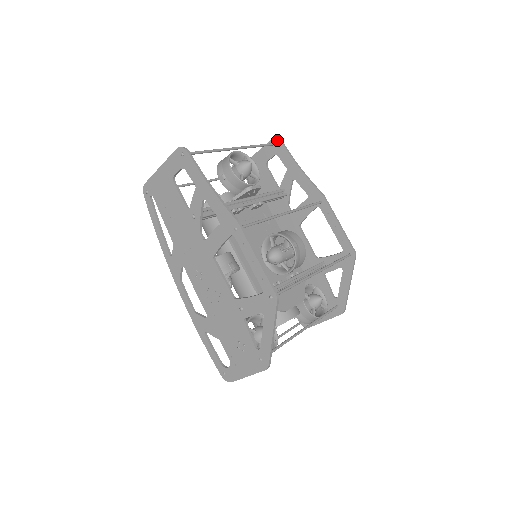
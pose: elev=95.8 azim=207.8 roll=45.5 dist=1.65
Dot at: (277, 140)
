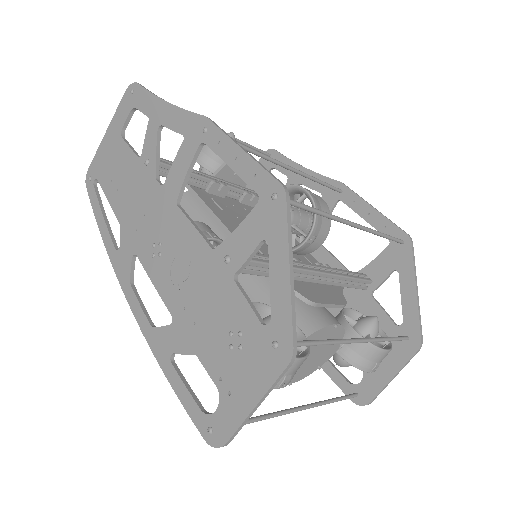
Dot at: (270, 151)
